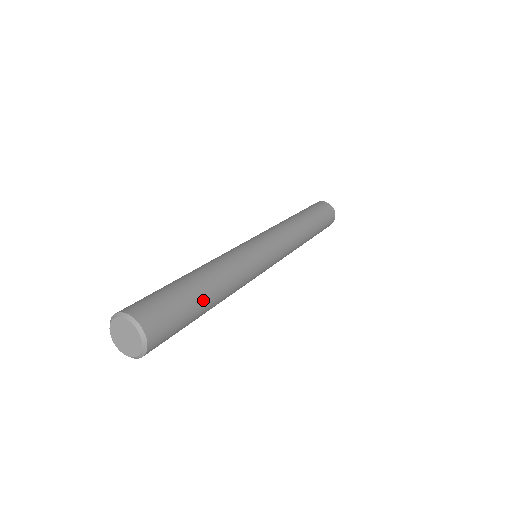
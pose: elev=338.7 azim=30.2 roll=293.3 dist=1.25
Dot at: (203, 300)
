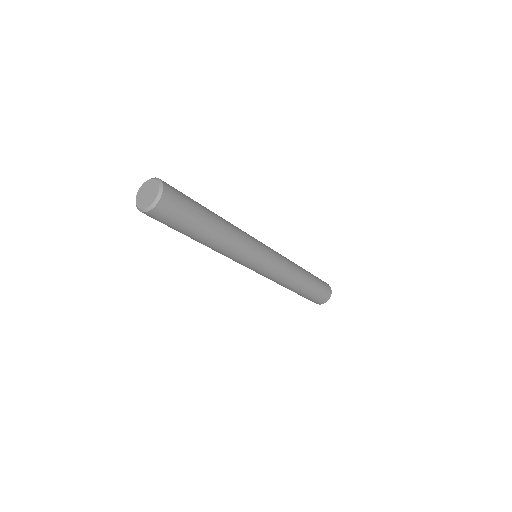
Dot at: occluded
